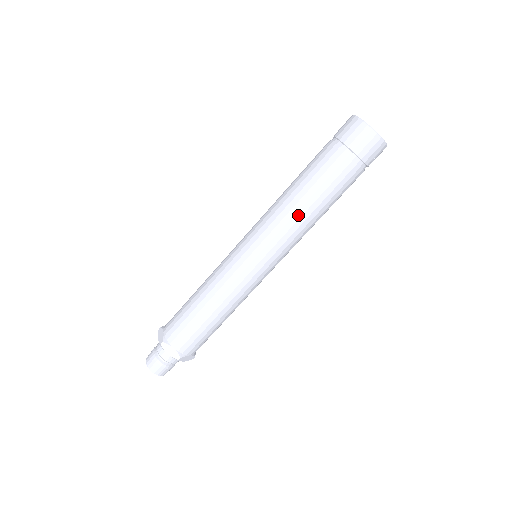
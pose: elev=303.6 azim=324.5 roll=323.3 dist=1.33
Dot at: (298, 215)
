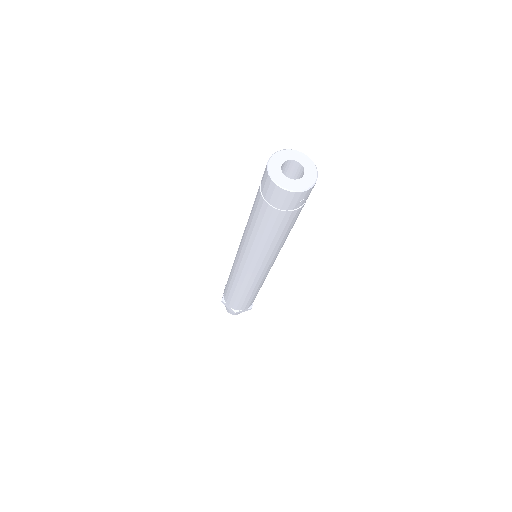
Dot at: (256, 244)
